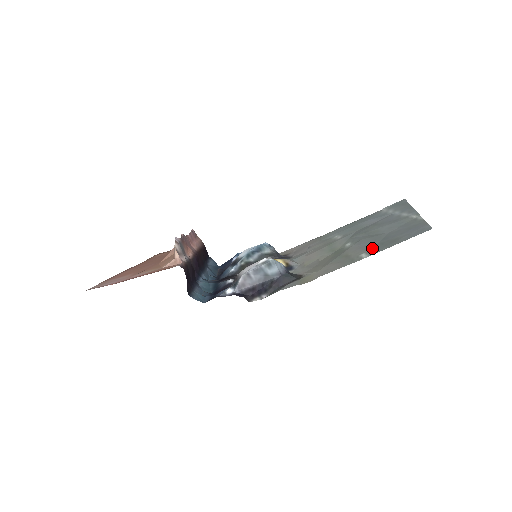
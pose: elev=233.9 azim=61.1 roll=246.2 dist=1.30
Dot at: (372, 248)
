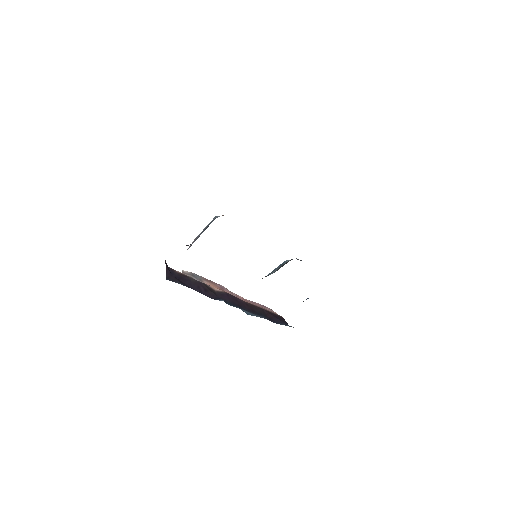
Dot at: occluded
